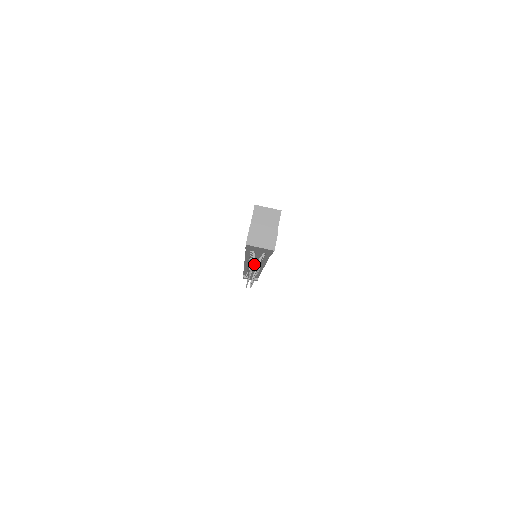
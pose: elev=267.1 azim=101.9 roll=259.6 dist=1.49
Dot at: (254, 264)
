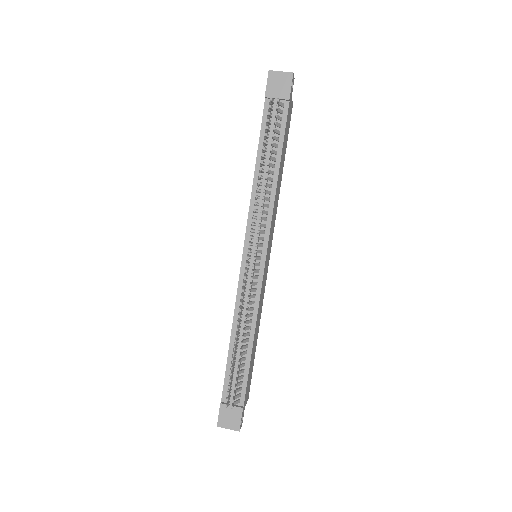
Dot at: (260, 205)
